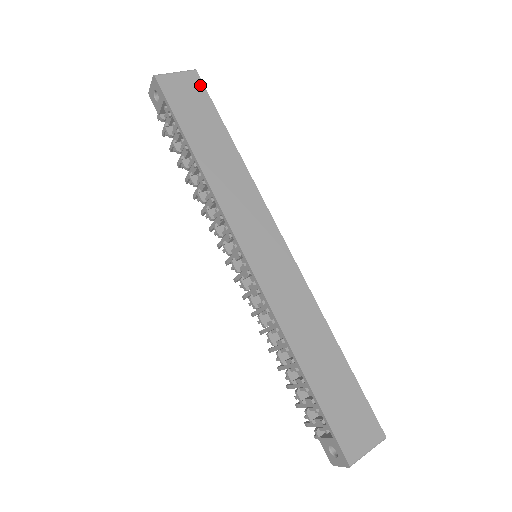
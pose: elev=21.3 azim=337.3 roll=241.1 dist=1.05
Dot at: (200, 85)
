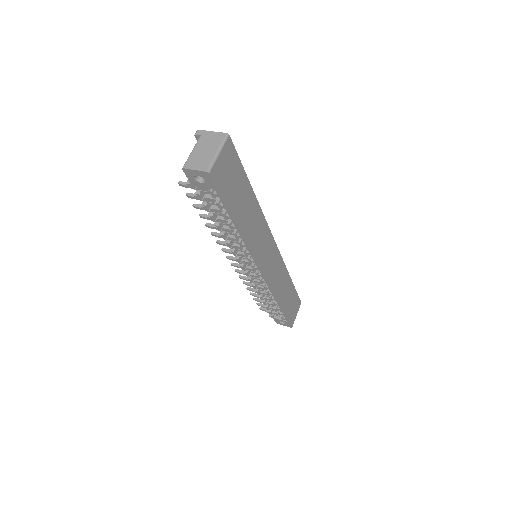
Dot at: (233, 151)
